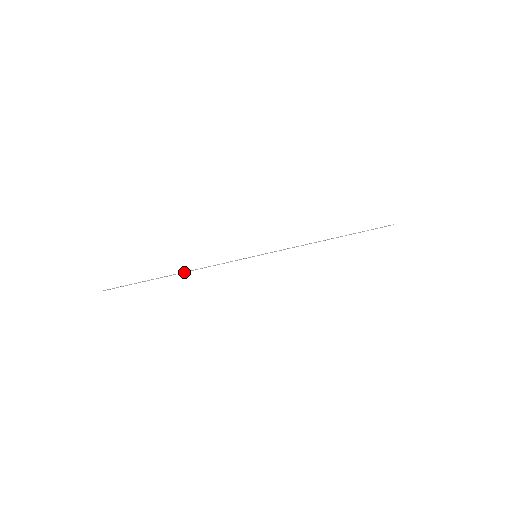
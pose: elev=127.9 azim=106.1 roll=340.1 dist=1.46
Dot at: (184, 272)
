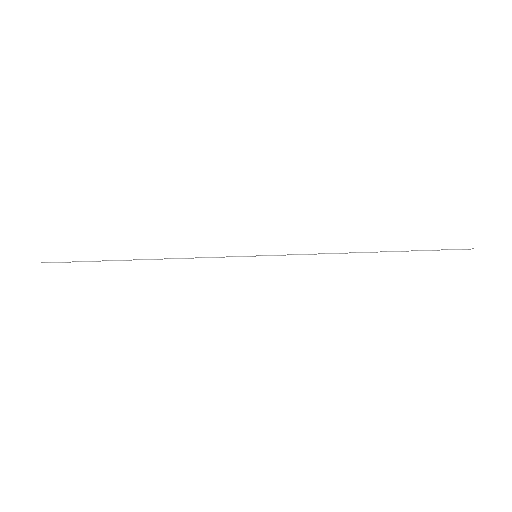
Dot at: (152, 259)
